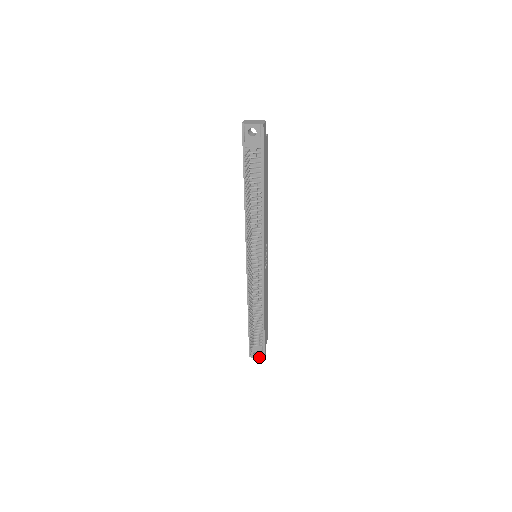
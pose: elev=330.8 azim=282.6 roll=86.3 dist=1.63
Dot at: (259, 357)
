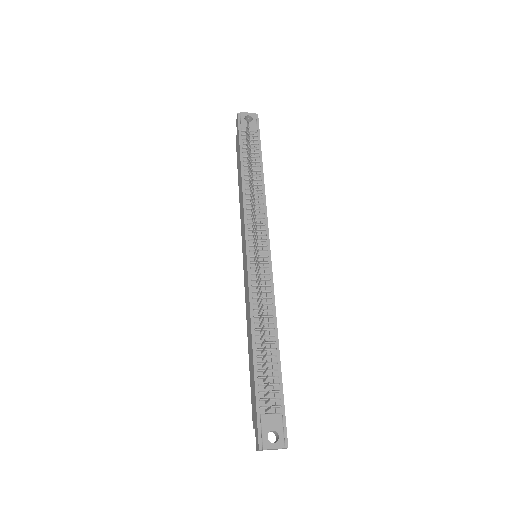
Dot at: (278, 443)
